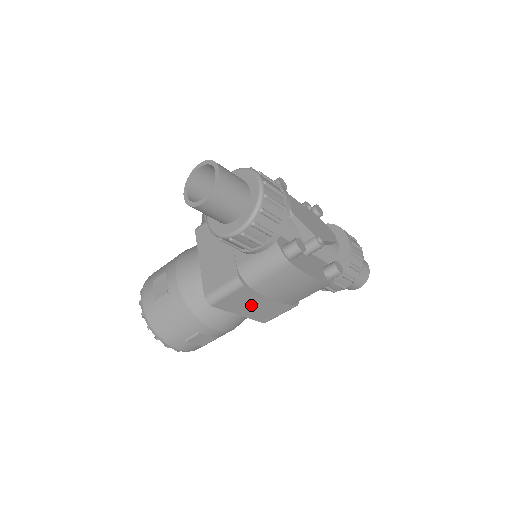
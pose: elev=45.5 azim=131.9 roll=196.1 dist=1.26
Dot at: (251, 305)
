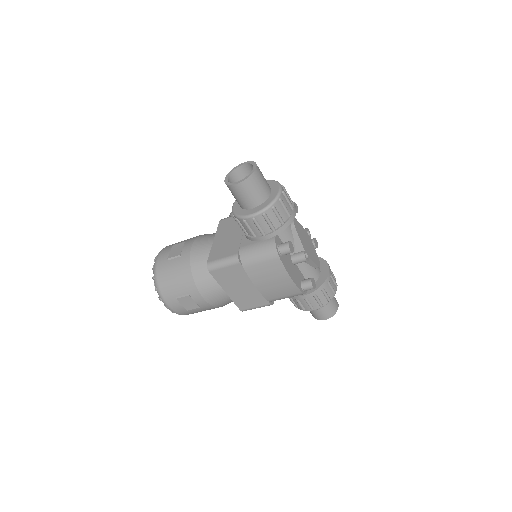
Dot at: (238, 286)
